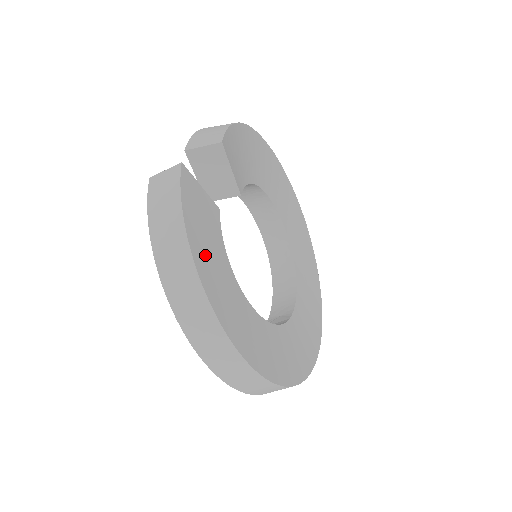
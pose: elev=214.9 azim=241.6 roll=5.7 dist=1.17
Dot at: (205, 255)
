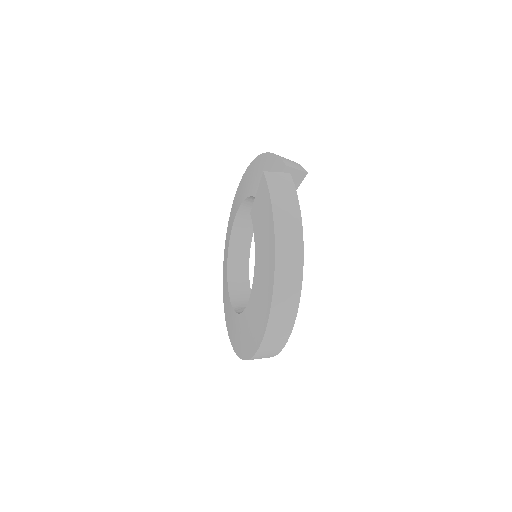
Dot at: occluded
